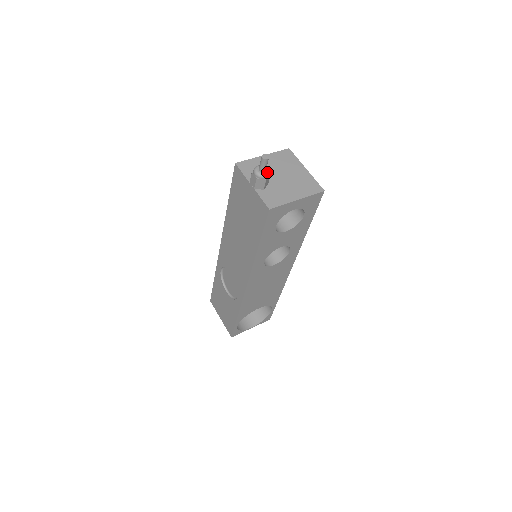
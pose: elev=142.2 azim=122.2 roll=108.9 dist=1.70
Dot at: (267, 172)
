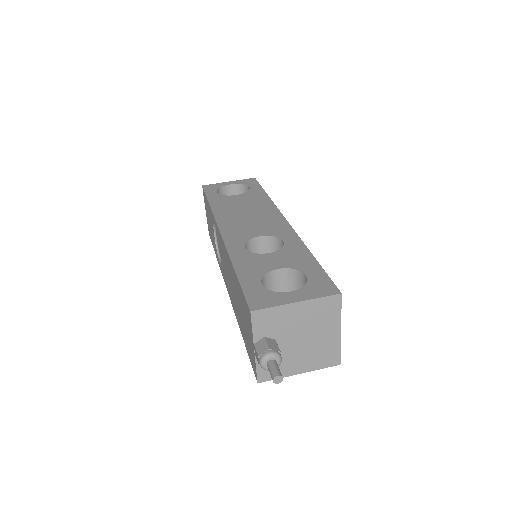
Dot at: occluded
